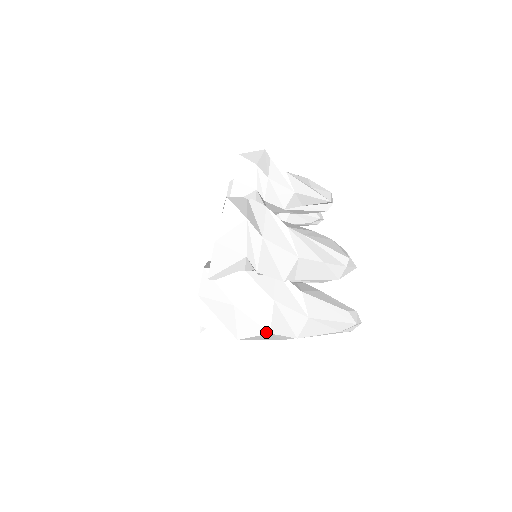
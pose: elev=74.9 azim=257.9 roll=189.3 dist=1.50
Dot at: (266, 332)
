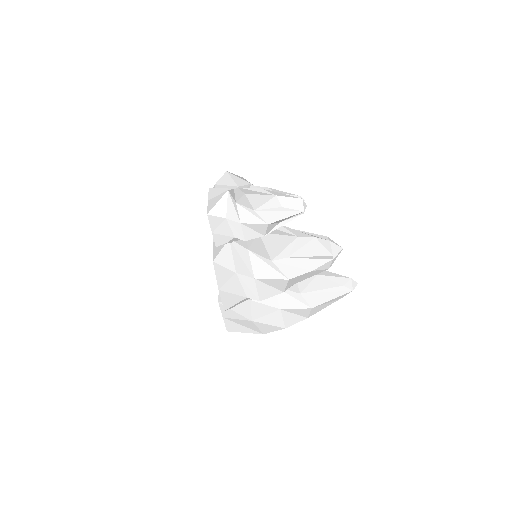
Dot at: (282, 328)
